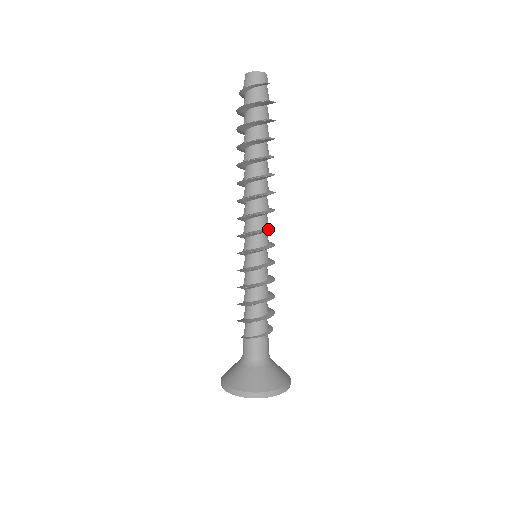
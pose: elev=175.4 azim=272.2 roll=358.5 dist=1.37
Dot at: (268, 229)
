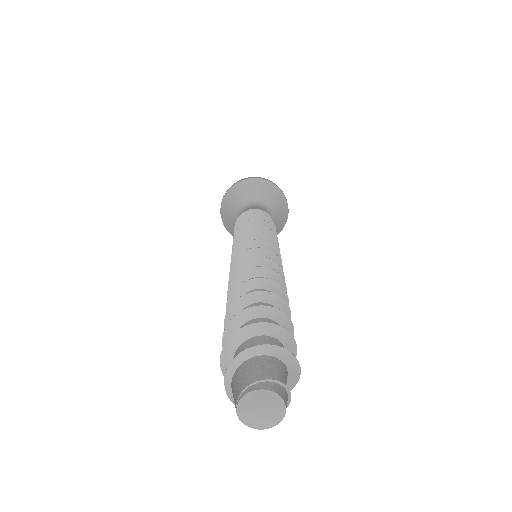
Dot at: occluded
